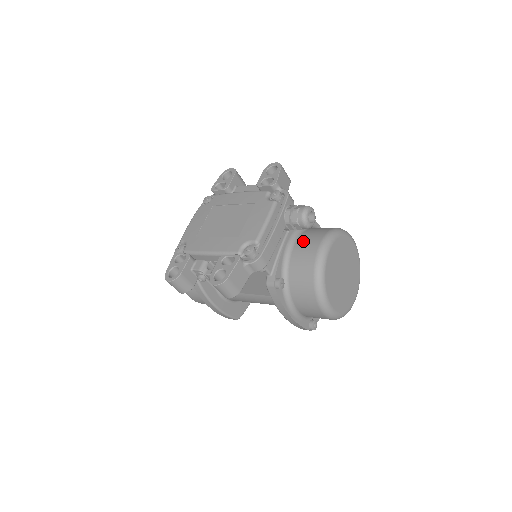
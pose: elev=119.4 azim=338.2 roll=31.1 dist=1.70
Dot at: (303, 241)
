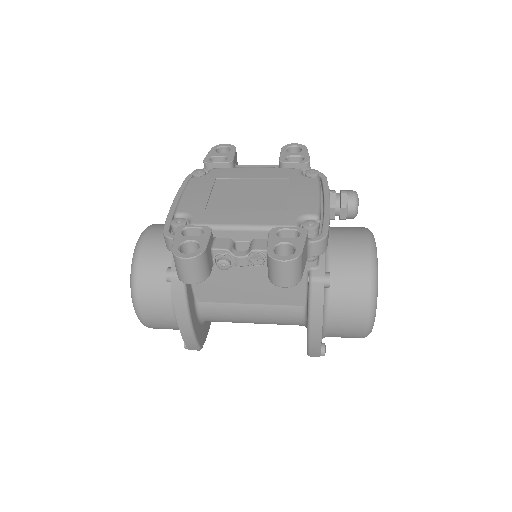
Dot at: (341, 234)
